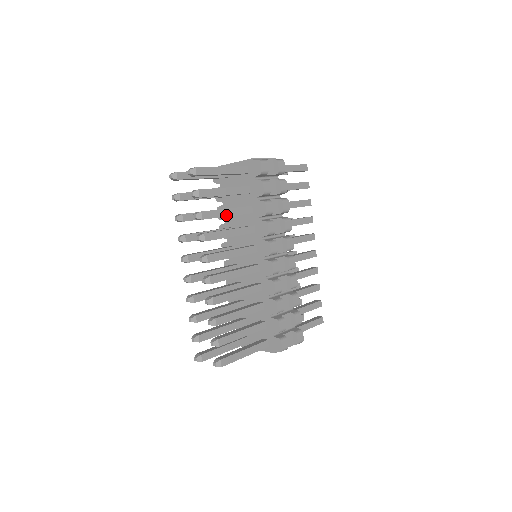
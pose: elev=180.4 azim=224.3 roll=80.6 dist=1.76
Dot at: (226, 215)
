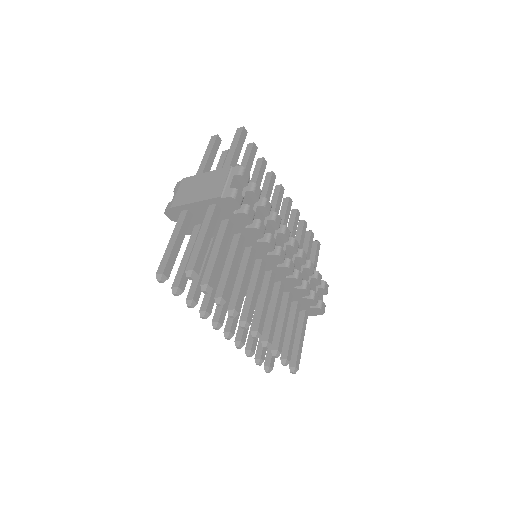
Dot at: (234, 271)
